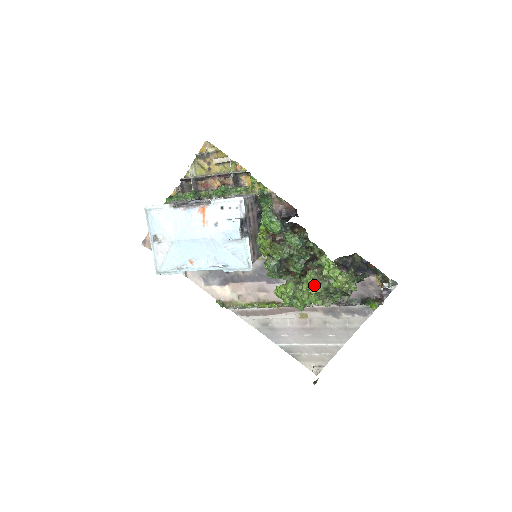
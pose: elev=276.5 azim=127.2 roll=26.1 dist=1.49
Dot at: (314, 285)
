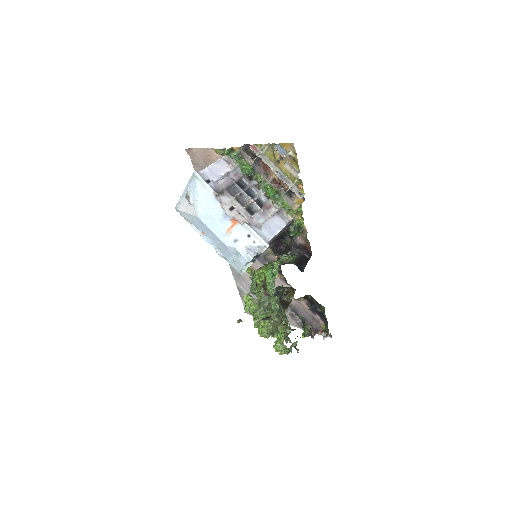
Dot at: (264, 333)
